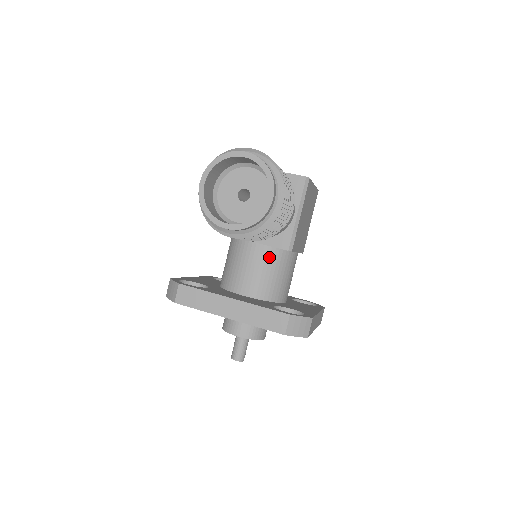
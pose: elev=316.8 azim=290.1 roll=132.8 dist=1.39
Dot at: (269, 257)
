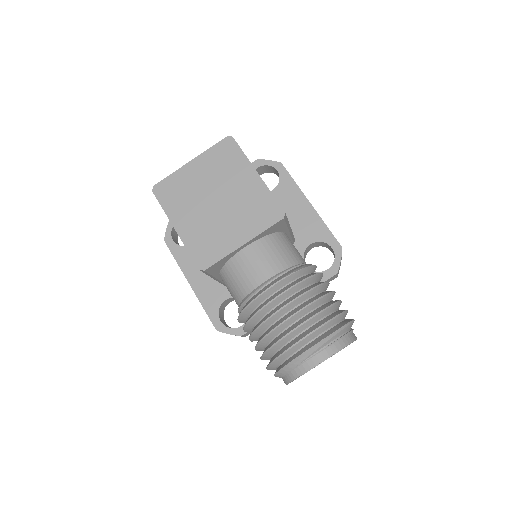
Dot at: occluded
